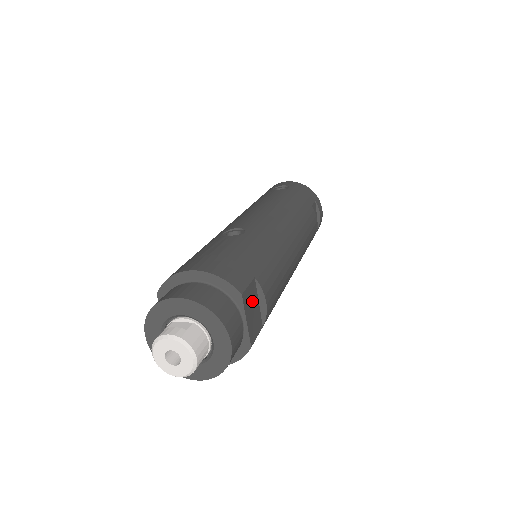
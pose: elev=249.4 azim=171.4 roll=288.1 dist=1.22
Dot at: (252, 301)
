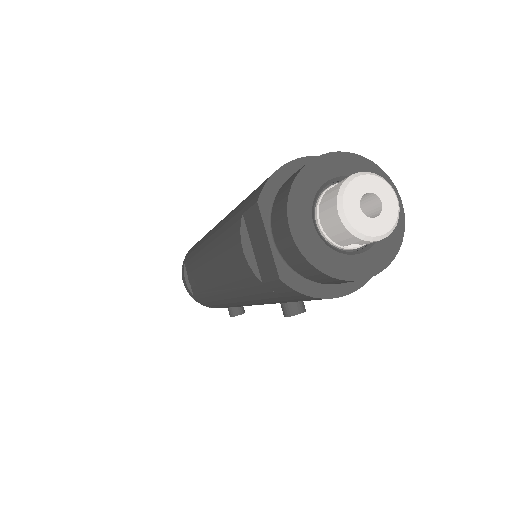
Dot at: occluded
